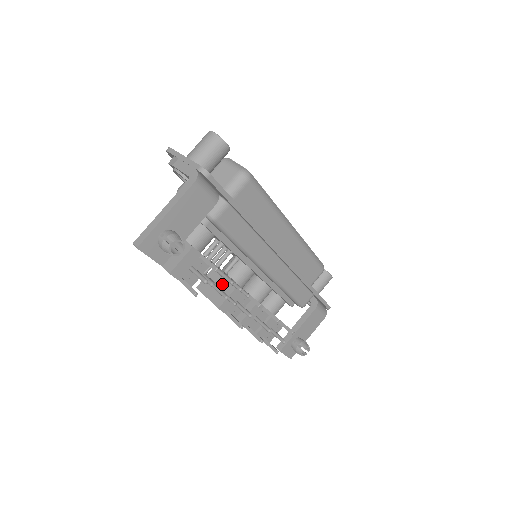
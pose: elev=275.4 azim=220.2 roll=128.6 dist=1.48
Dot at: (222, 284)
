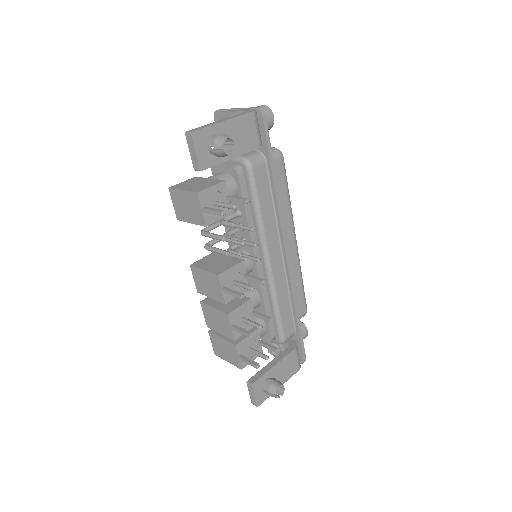
Dot at: (223, 261)
